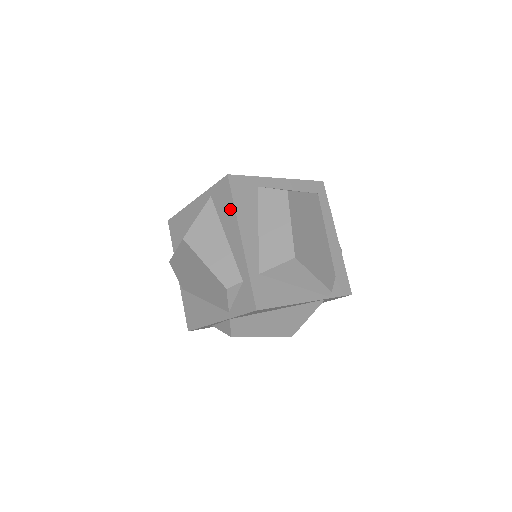
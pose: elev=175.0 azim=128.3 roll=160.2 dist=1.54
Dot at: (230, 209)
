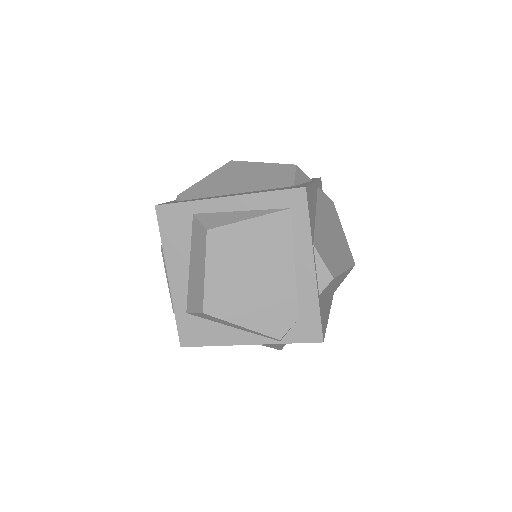
Dot at: occluded
